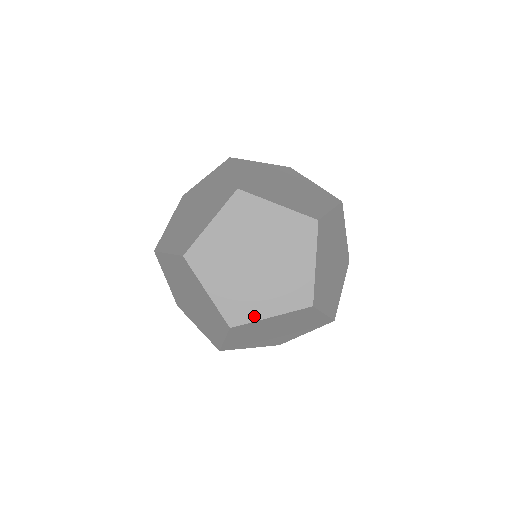
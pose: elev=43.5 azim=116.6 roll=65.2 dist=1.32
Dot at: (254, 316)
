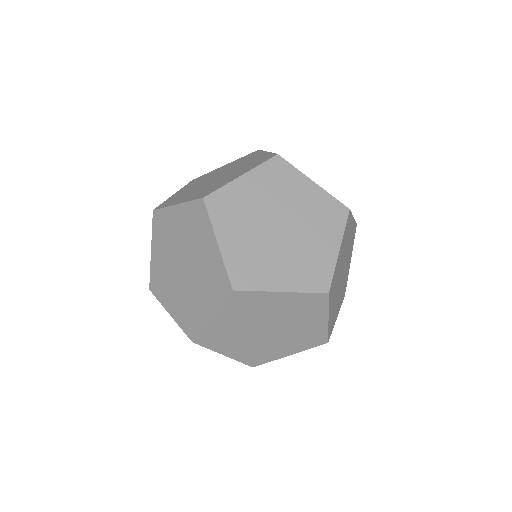
Dot at: (300, 172)
